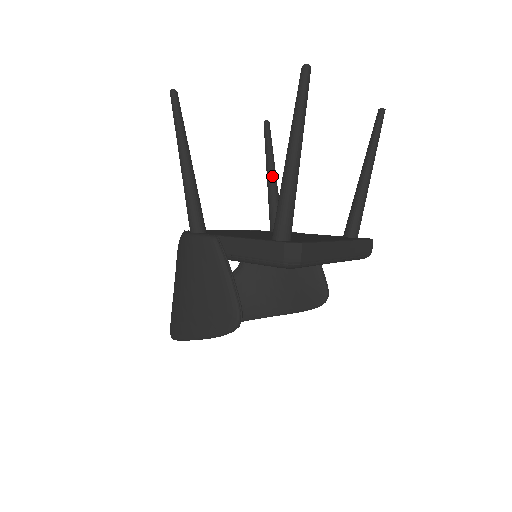
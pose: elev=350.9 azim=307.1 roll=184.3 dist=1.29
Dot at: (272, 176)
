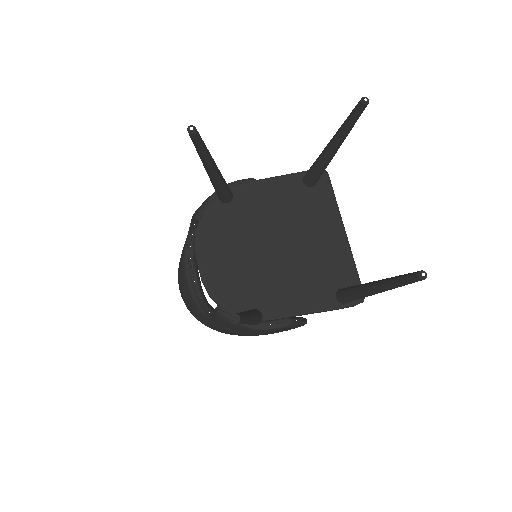
Dot at: (216, 172)
